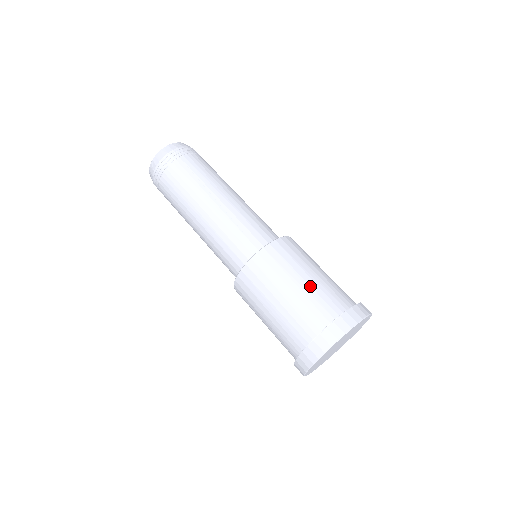
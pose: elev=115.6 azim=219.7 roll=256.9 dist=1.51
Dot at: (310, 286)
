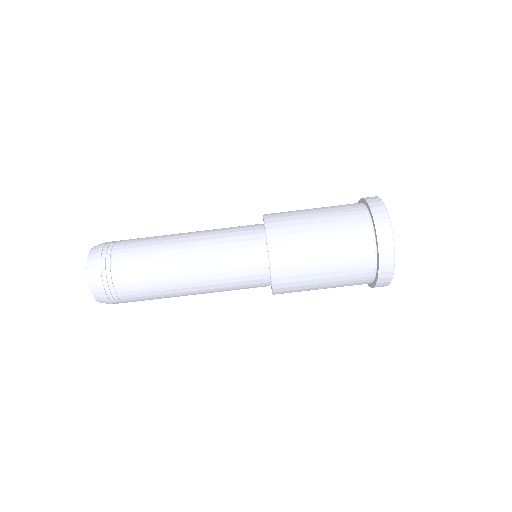
Dot at: (326, 212)
